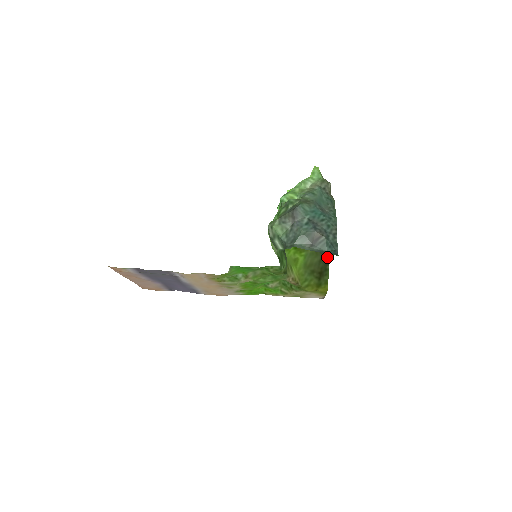
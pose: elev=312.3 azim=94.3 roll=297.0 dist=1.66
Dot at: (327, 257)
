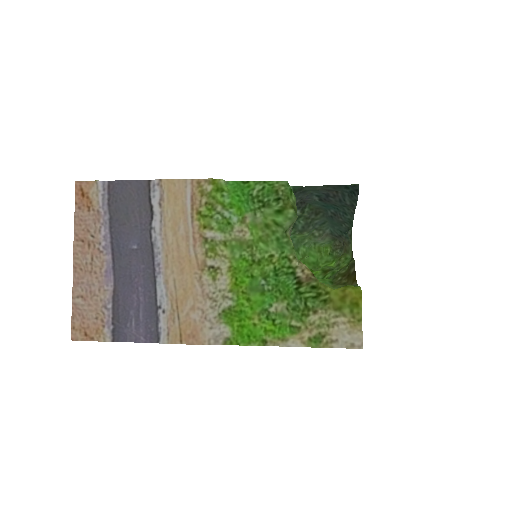
Dot at: (353, 283)
